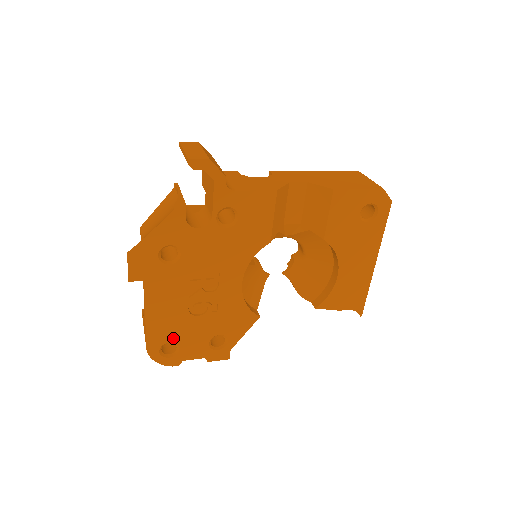
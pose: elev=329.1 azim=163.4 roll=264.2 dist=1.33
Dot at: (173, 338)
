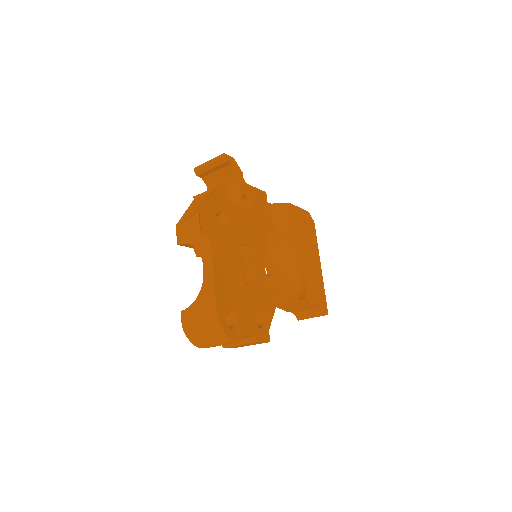
Dot at: (232, 306)
